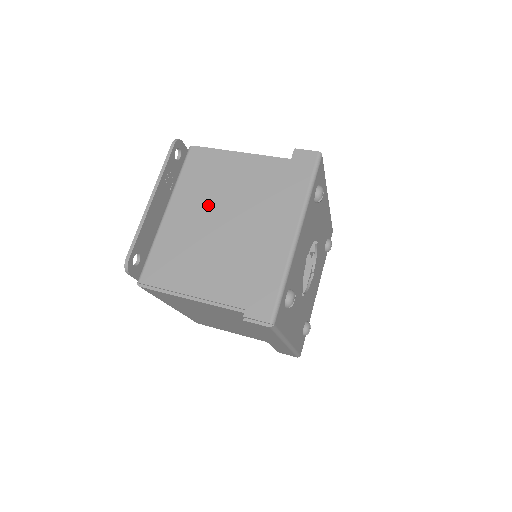
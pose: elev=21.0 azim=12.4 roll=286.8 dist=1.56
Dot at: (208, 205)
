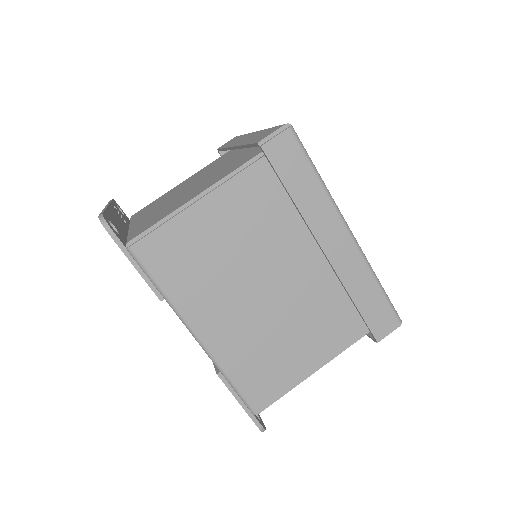
Dot at: (169, 198)
